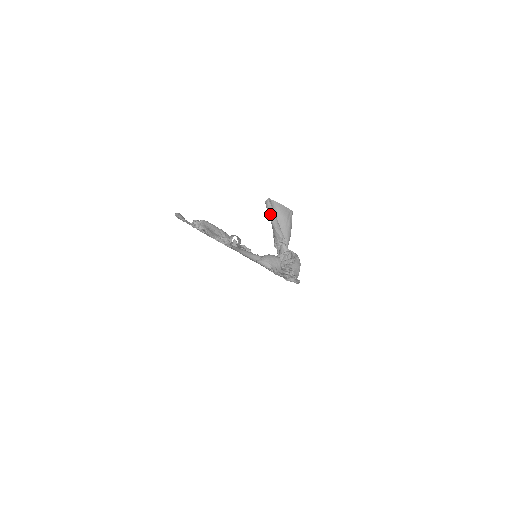
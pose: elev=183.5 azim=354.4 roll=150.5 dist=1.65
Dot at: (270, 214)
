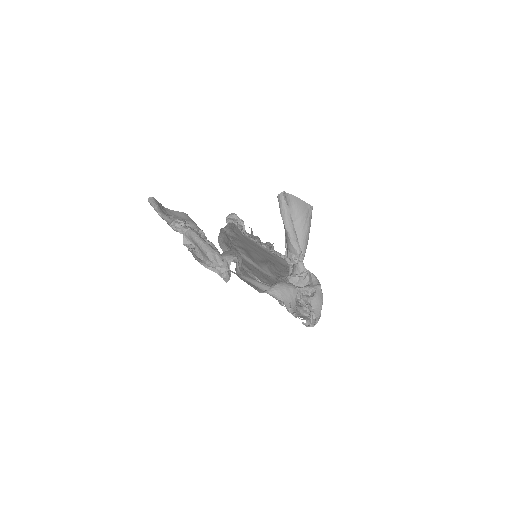
Dot at: (284, 216)
